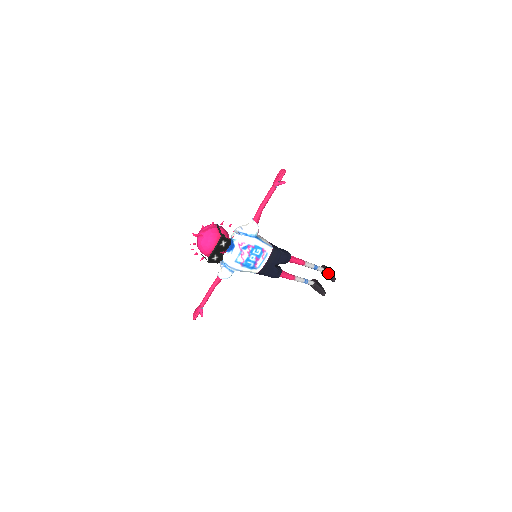
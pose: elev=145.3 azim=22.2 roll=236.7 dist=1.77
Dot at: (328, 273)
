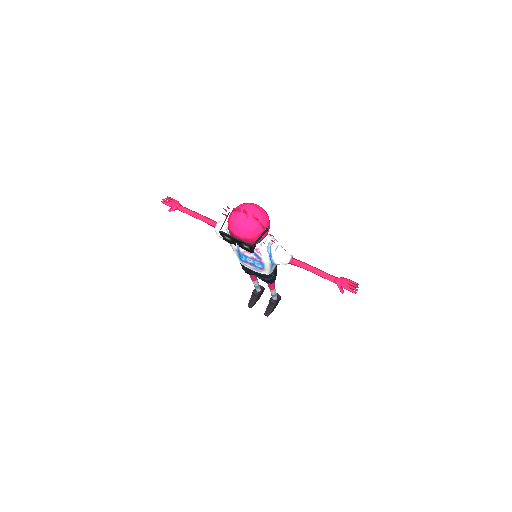
Dot at: (272, 307)
